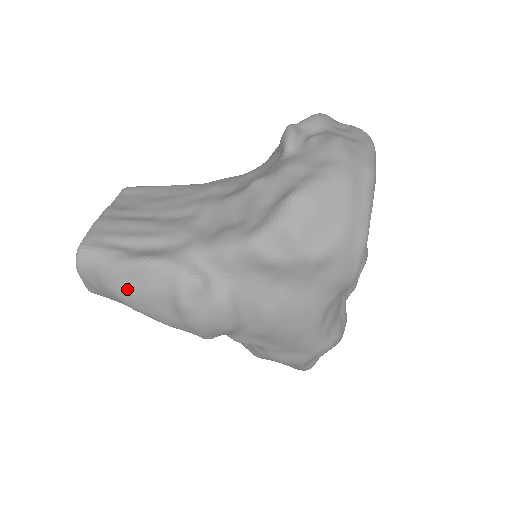
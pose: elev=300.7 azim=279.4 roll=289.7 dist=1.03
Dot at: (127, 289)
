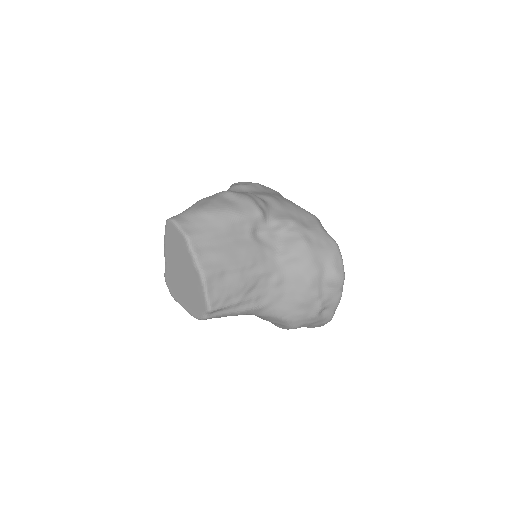
Dot at: (203, 205)
